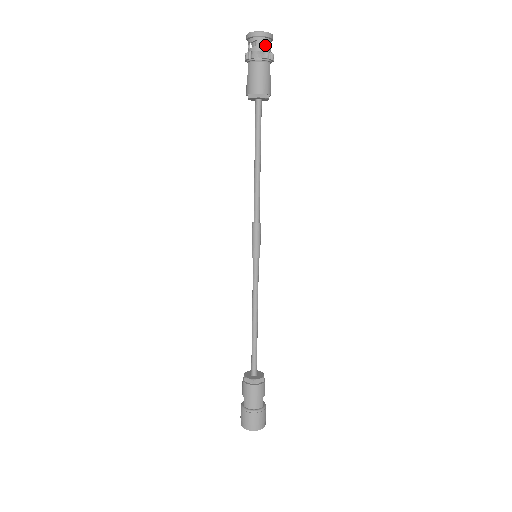
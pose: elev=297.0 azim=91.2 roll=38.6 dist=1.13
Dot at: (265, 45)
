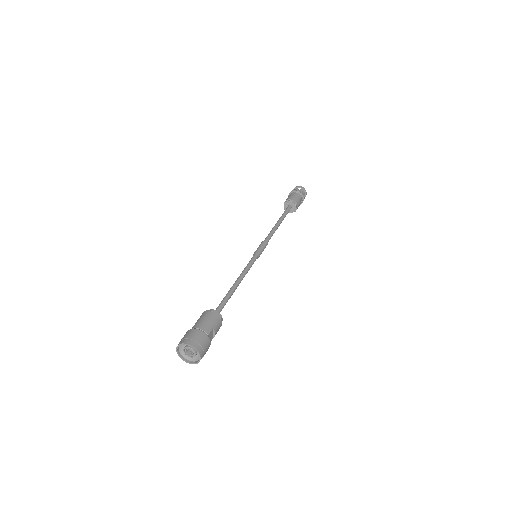
Dot at: (301, 191)
